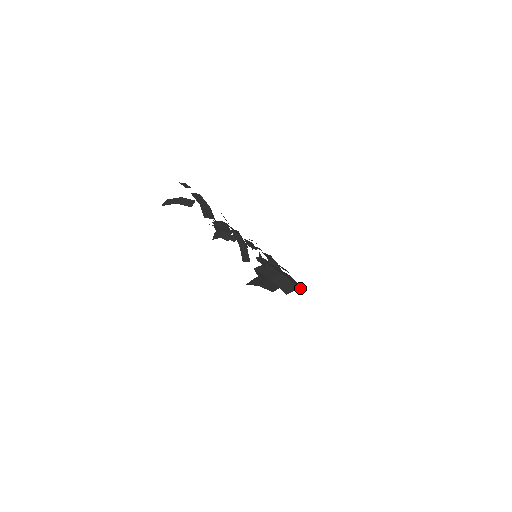
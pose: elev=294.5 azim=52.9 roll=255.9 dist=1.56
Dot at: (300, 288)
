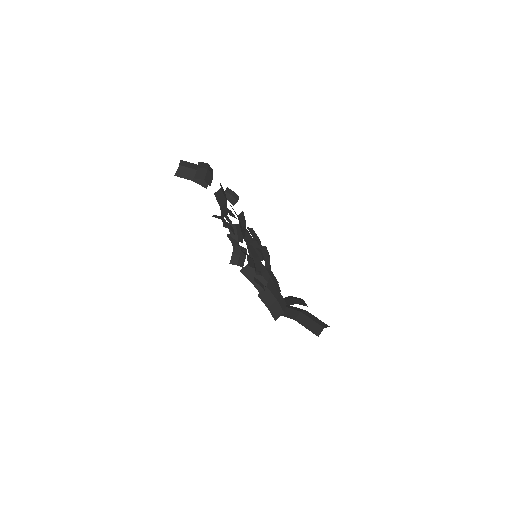
Dot at: occluded
